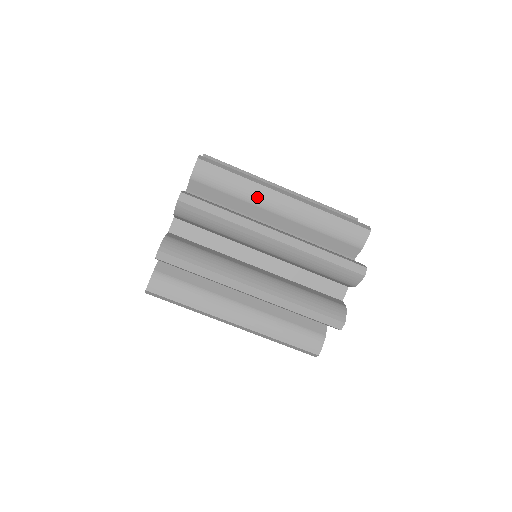
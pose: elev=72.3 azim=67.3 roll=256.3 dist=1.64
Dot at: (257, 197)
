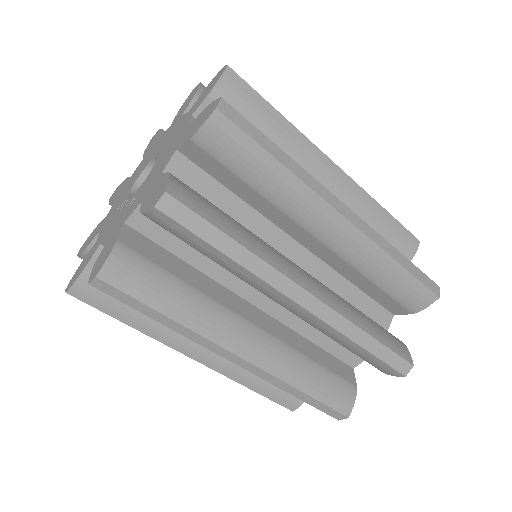
Dot at: (301, 156)
